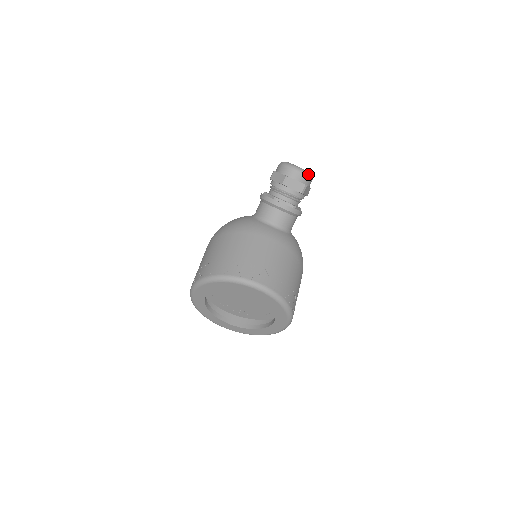
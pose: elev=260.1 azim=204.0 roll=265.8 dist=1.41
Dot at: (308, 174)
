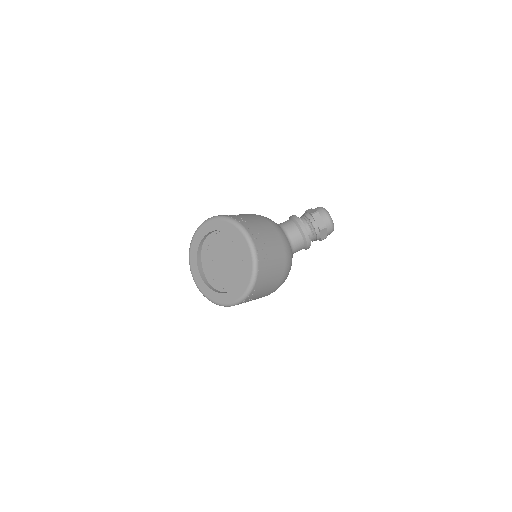
Dot at: (332, 222)
